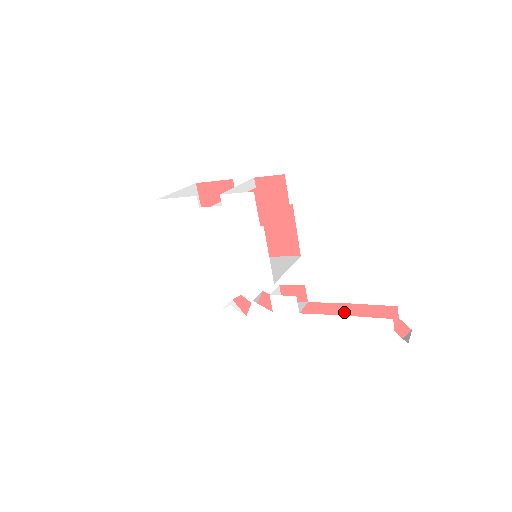
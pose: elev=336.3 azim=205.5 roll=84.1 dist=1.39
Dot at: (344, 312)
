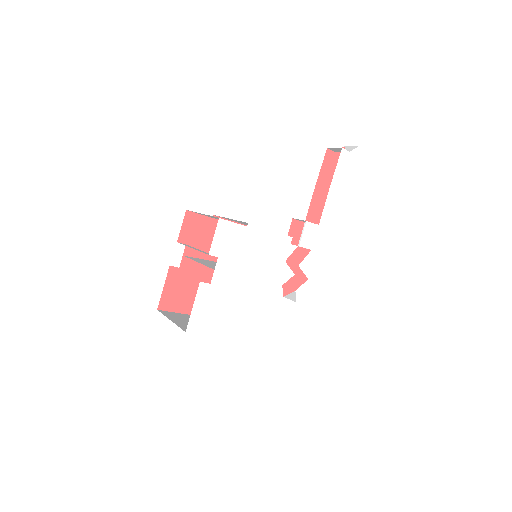
Dot at: (320, 194)
